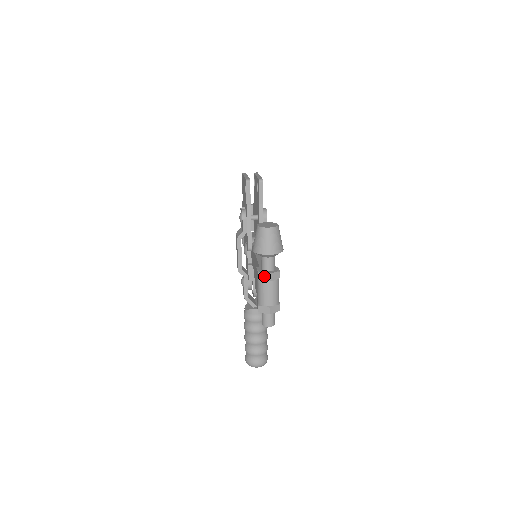
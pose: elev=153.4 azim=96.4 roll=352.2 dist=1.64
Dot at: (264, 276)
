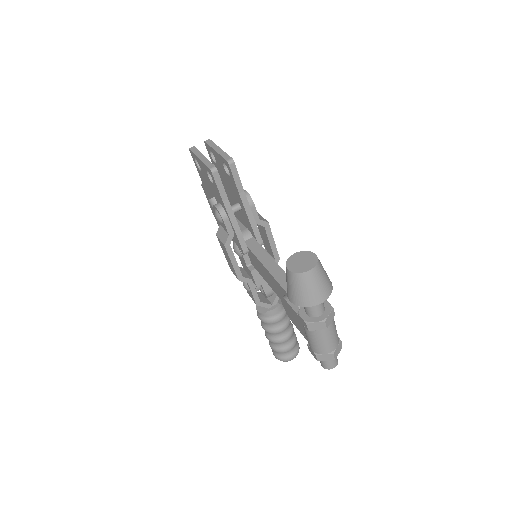
Dot at: (317, 325)
